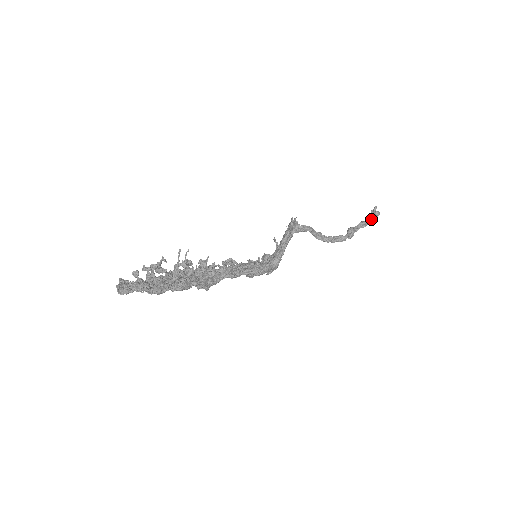
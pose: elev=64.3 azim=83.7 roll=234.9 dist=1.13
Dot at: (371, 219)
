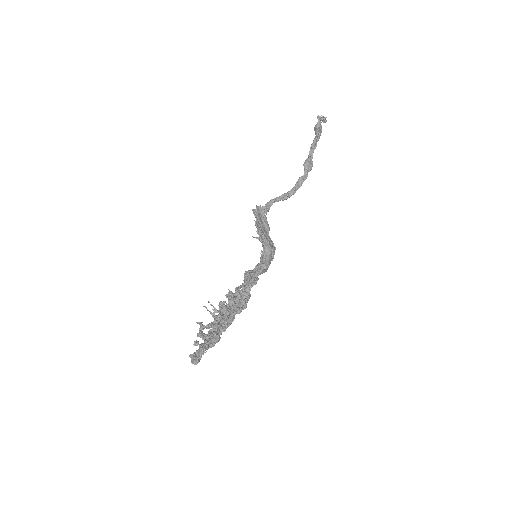
Dot at: (316, 137)
